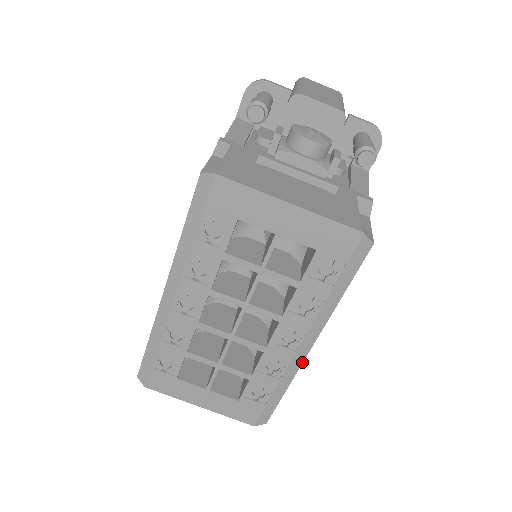
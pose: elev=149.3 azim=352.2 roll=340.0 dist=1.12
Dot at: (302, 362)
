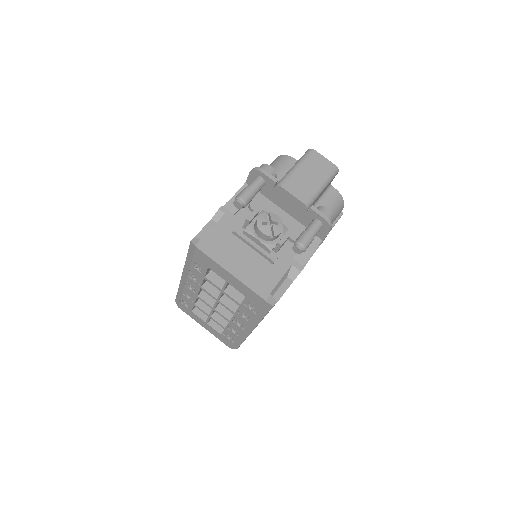
Dot at: (249, 334)
